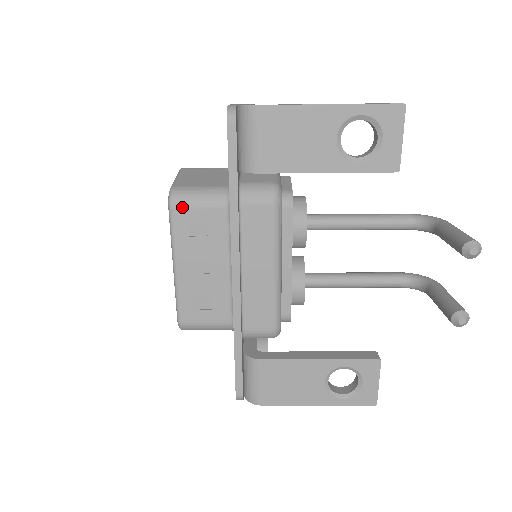
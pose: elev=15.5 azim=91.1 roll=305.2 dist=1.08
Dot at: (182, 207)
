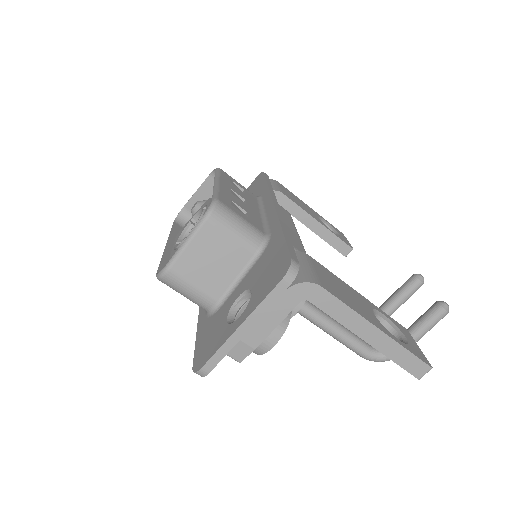
Dot at: (227, 174)
